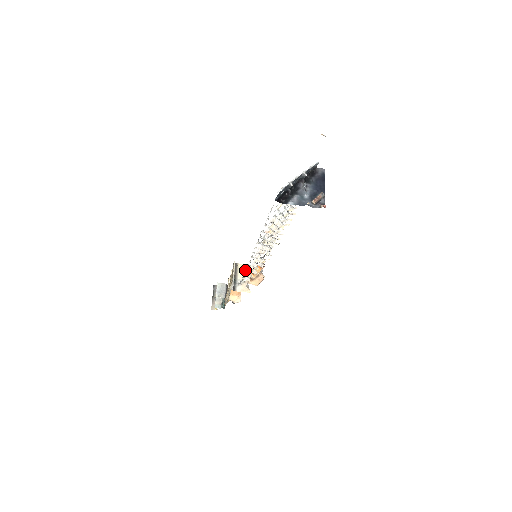
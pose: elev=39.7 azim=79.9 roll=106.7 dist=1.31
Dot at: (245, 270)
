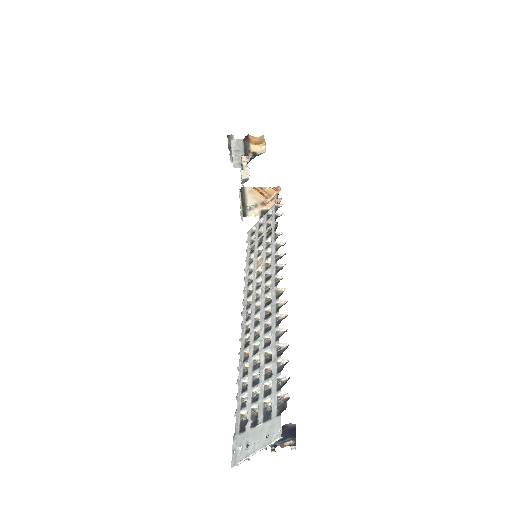
Dot at: occluded
